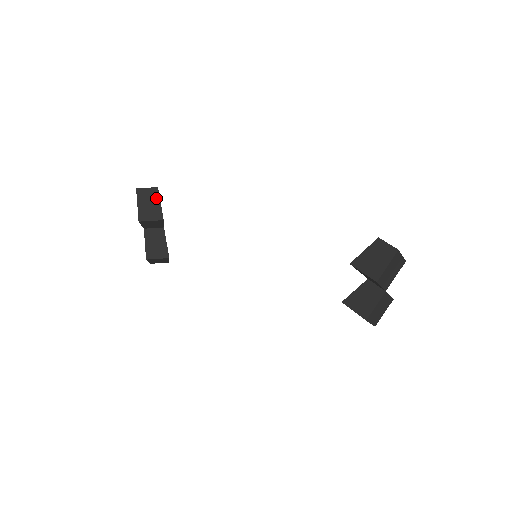
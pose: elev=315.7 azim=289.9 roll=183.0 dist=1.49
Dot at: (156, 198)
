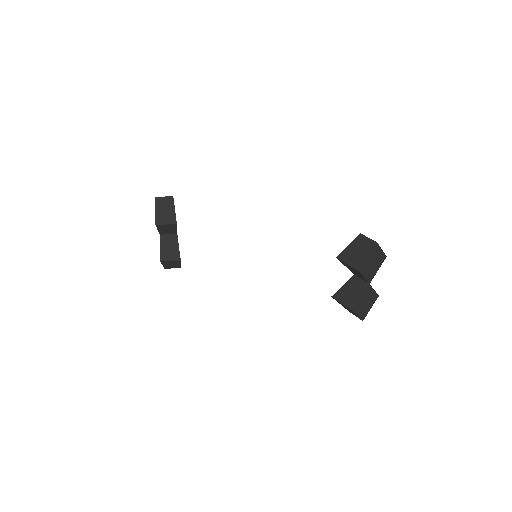
Dot at: (171, 205)
